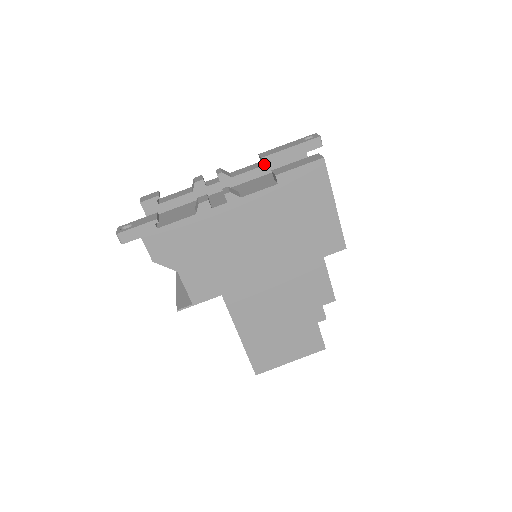
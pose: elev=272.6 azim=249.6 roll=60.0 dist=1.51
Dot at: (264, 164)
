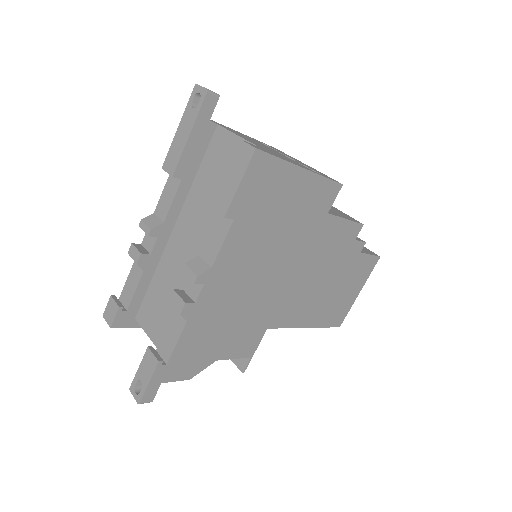
Dot at: (181, 178)
